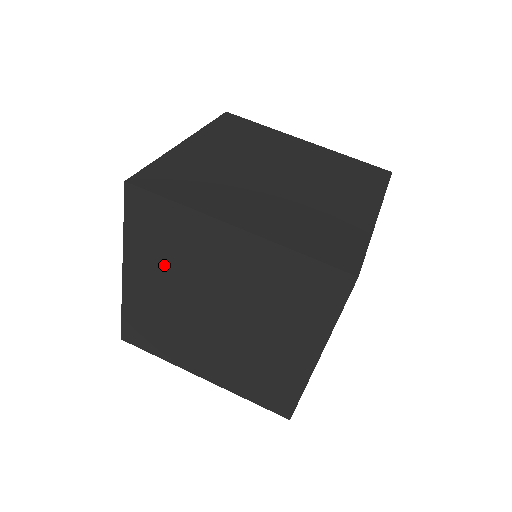
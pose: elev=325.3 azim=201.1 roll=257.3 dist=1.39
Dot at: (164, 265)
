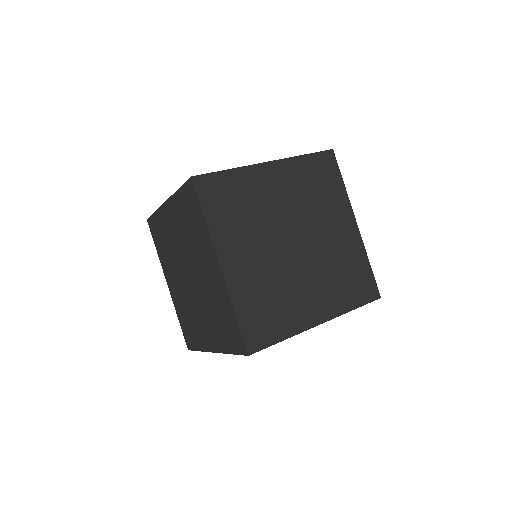
Dot at: (245, 229)
